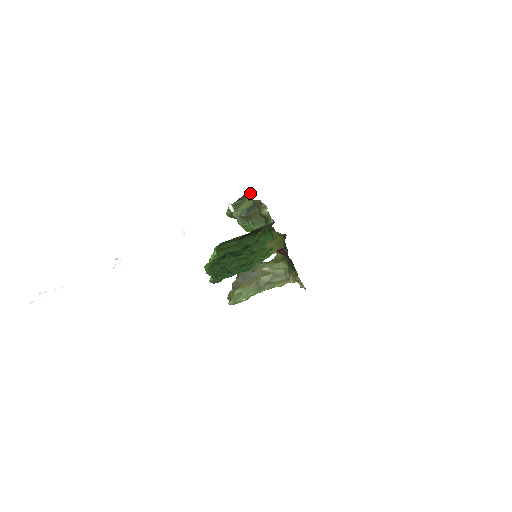
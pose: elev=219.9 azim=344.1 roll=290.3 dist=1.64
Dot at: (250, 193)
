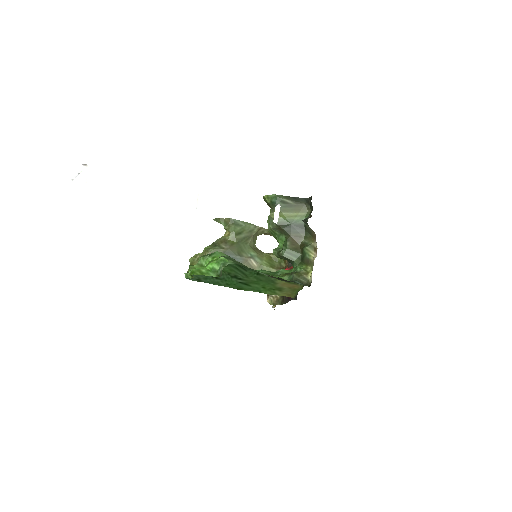
Dot at: (312, 208)
